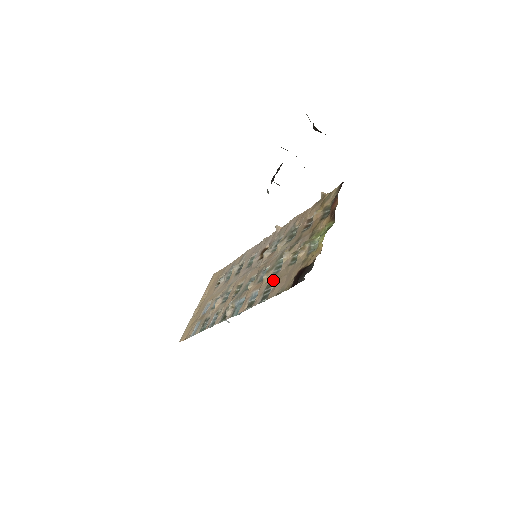
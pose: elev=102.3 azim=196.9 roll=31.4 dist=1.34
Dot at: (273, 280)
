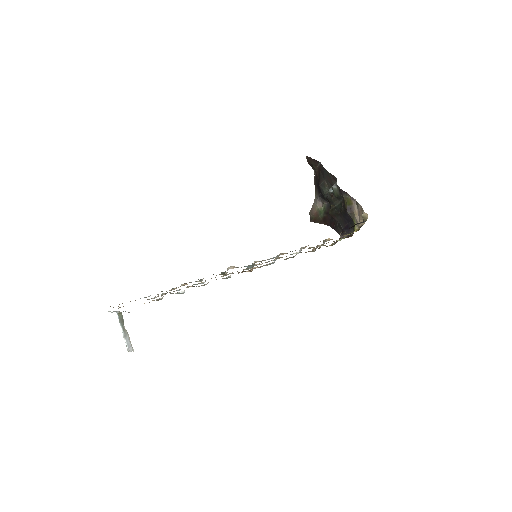
Dot at: occluded
